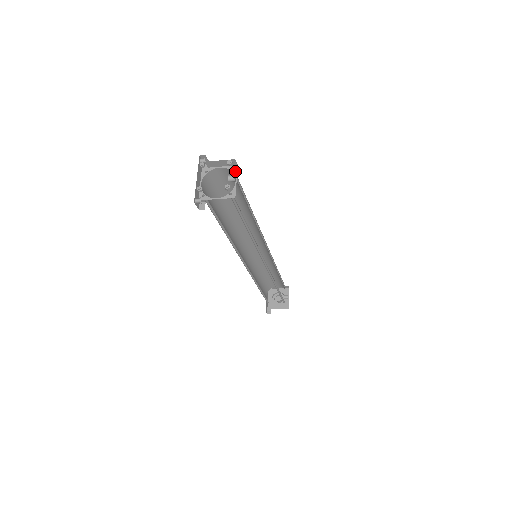
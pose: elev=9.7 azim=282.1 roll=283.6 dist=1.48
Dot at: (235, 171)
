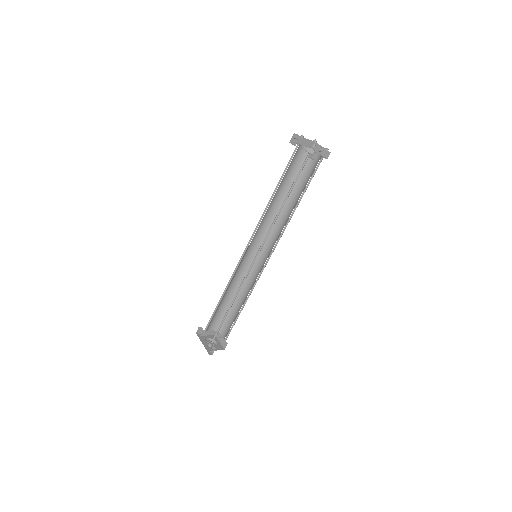
Dot at: (313, 149)
